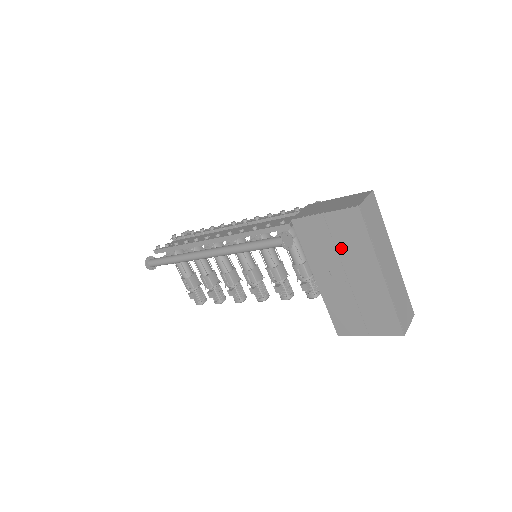
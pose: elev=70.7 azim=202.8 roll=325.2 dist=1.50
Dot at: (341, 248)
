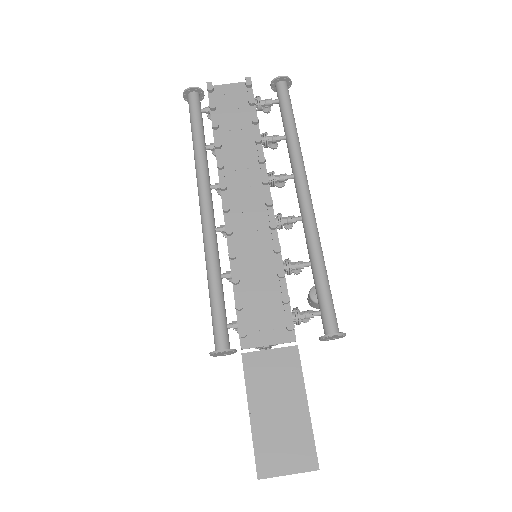
Dot at: occluded
